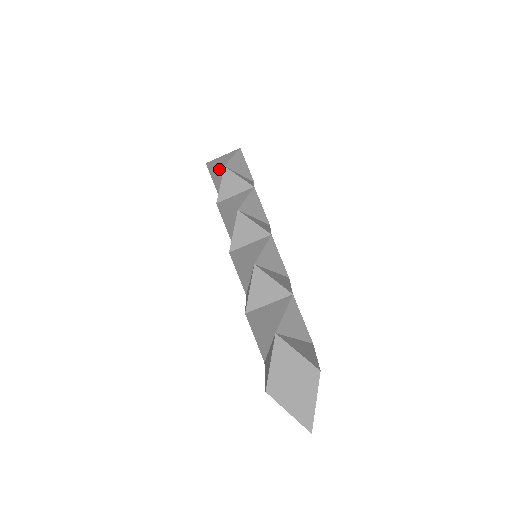
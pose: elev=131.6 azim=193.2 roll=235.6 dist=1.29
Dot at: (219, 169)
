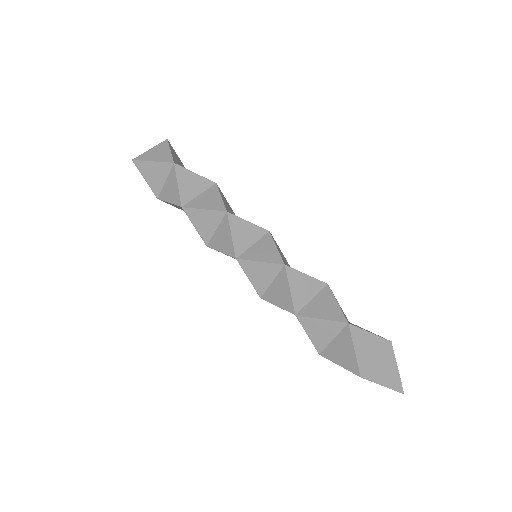
Dot at: (162, 166)
